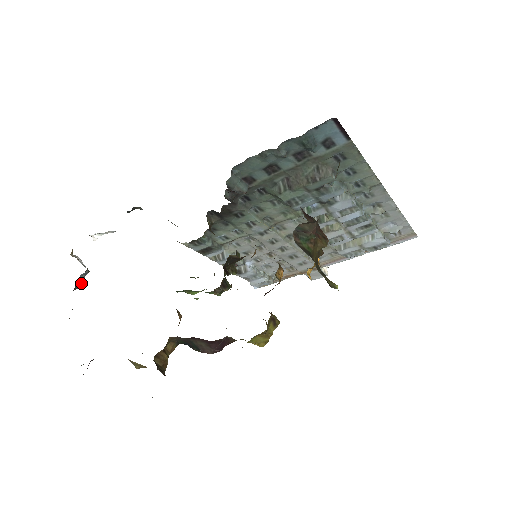
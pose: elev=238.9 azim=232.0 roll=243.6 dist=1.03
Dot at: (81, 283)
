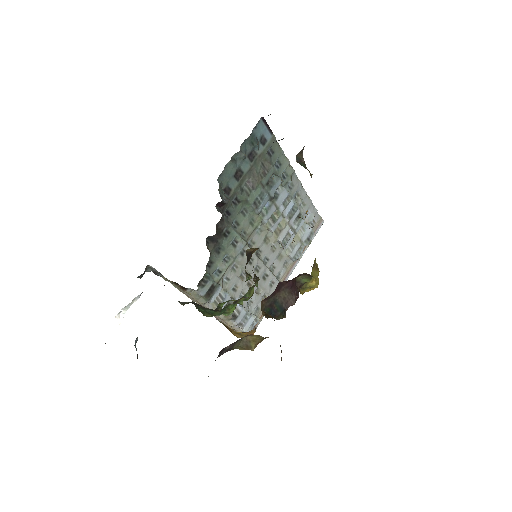
Dot at: occluded
